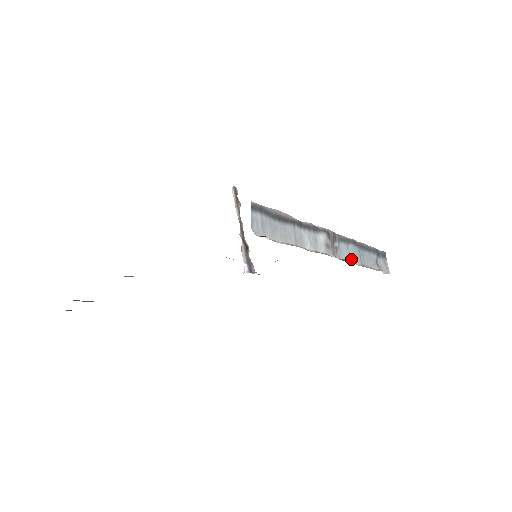
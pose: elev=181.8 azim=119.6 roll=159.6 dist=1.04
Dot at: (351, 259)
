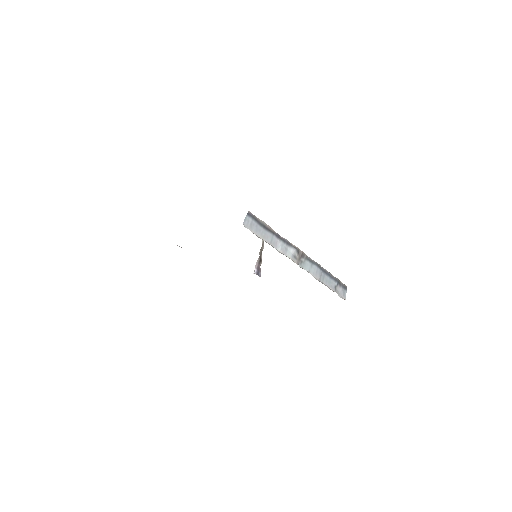
Dot at: (312, 273)
